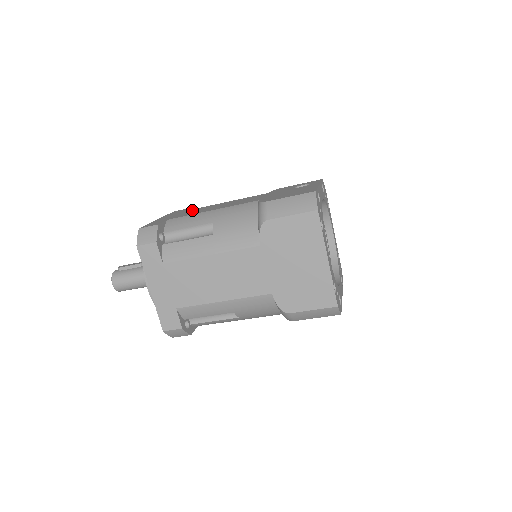
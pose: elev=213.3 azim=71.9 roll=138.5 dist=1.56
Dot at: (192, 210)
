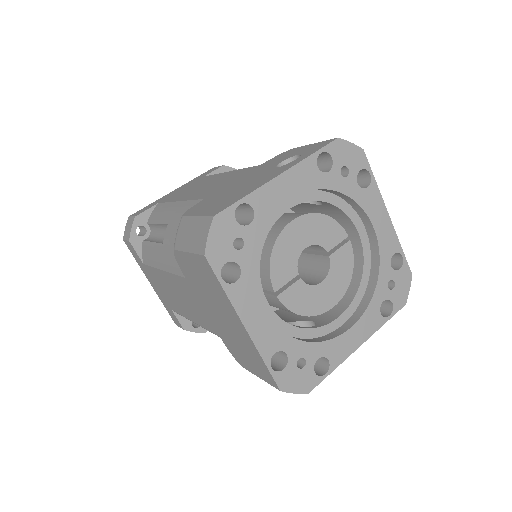
Dot at: (199, 181)
